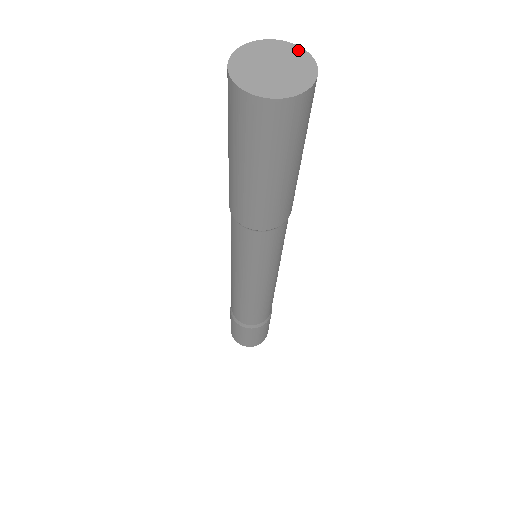
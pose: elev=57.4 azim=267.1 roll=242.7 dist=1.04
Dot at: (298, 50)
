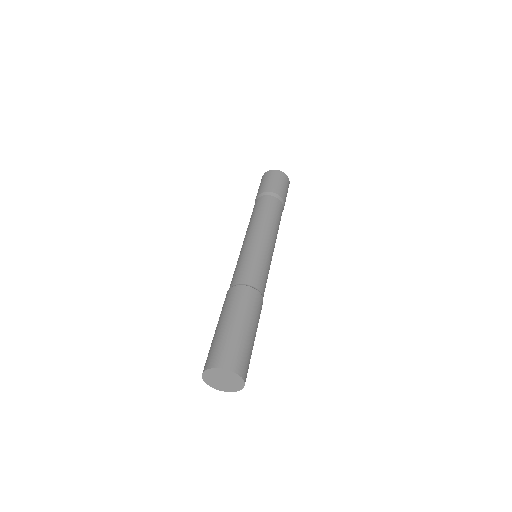
Dot at: (232, 373)
